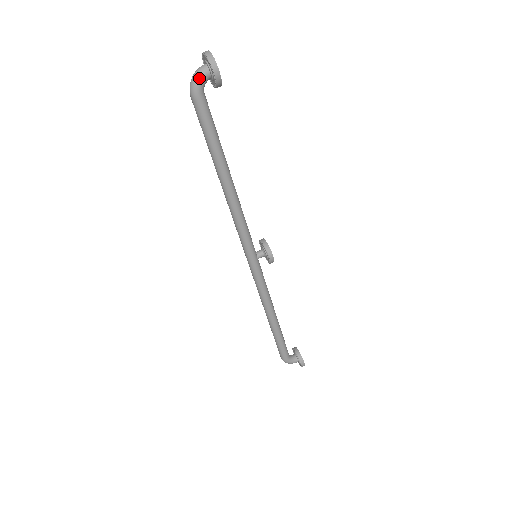
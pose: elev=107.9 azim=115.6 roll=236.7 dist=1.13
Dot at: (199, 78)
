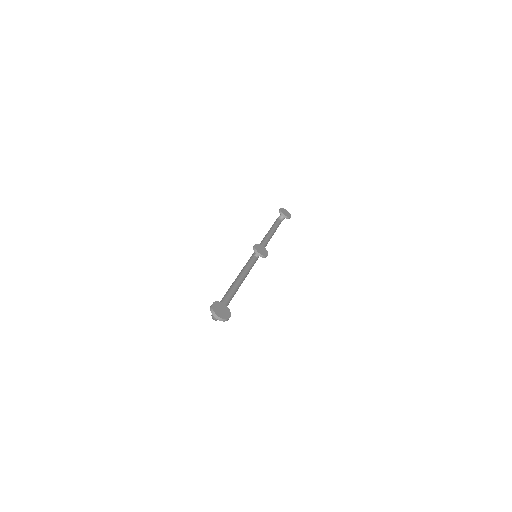
Dot at: occluded
